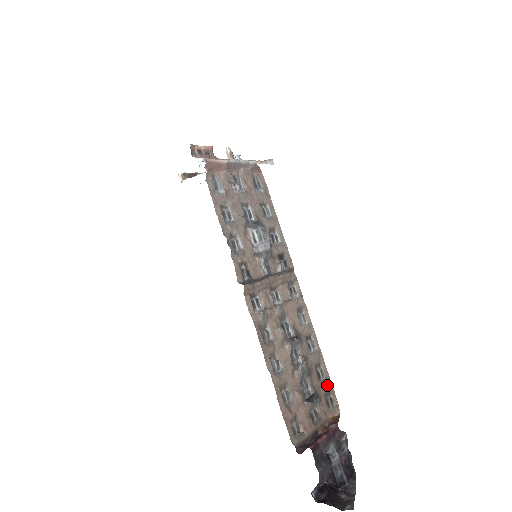
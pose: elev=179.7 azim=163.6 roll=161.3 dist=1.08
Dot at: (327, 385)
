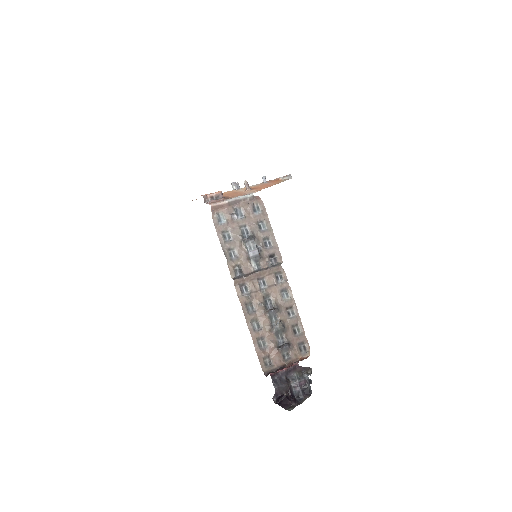
Dot at: (301, 338)
